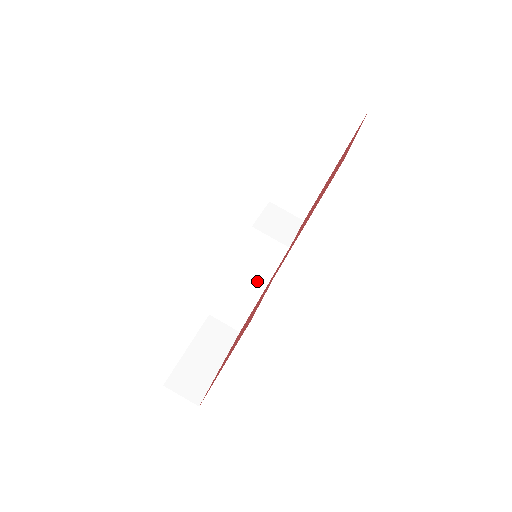
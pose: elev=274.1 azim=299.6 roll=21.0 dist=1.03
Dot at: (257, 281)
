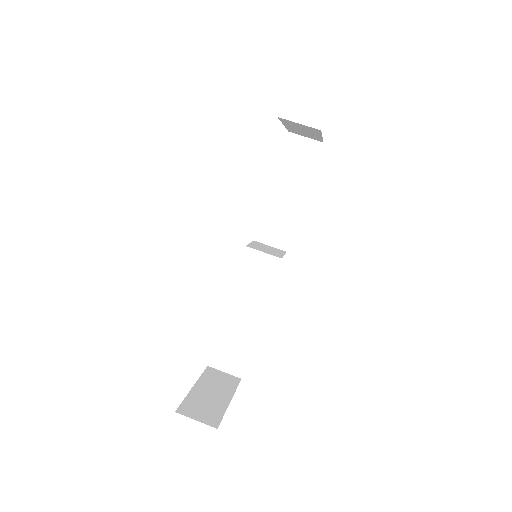
Dot at: (255, 306)
